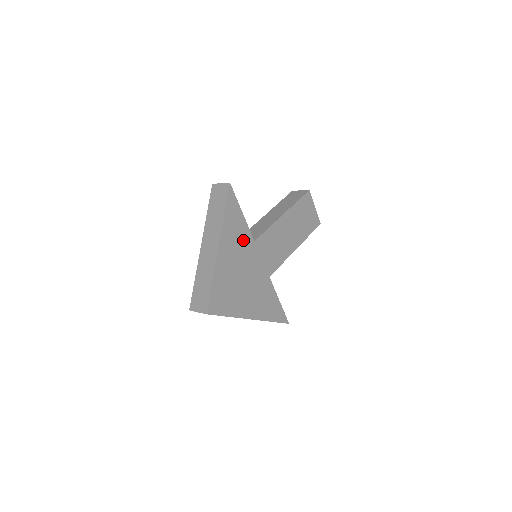
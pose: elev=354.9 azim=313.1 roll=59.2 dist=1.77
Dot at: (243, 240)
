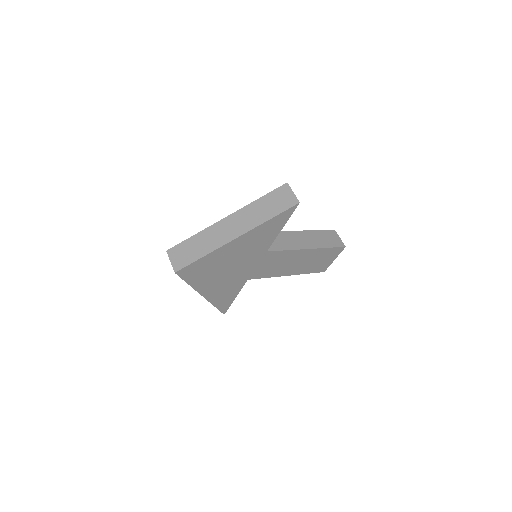
Dot at: (260, 245)
